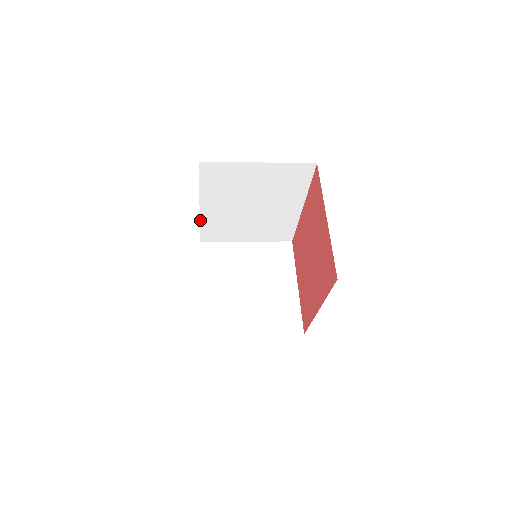
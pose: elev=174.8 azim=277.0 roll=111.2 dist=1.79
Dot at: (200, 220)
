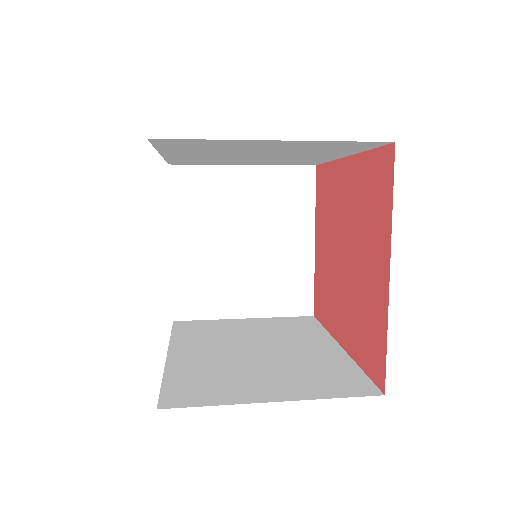
Dot at: (164, 158)
